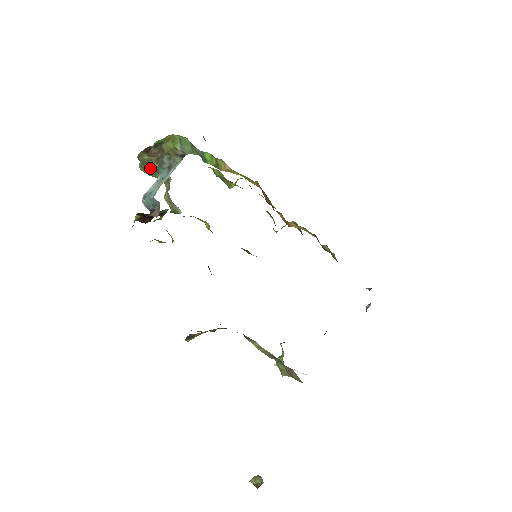
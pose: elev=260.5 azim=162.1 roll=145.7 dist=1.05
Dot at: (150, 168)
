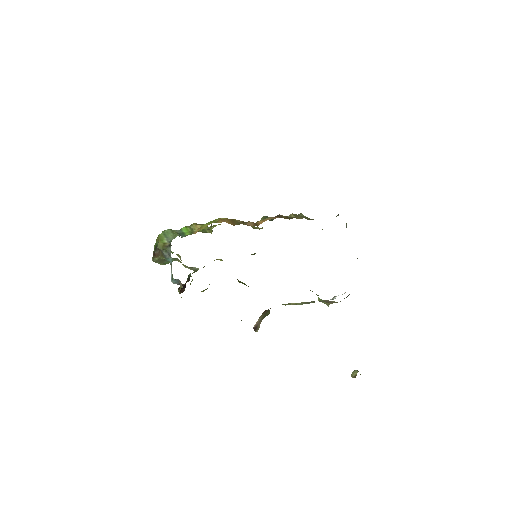
Dot at: occluded
